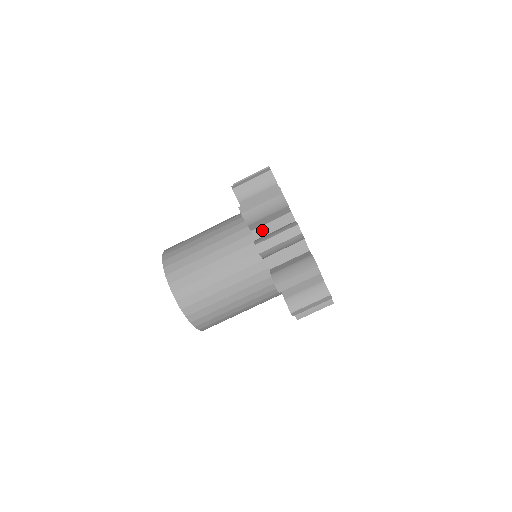
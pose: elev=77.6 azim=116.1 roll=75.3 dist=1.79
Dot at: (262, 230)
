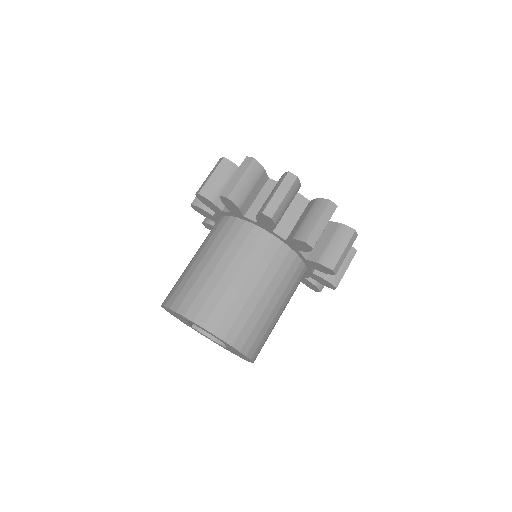
Dot at: (254, 209)
